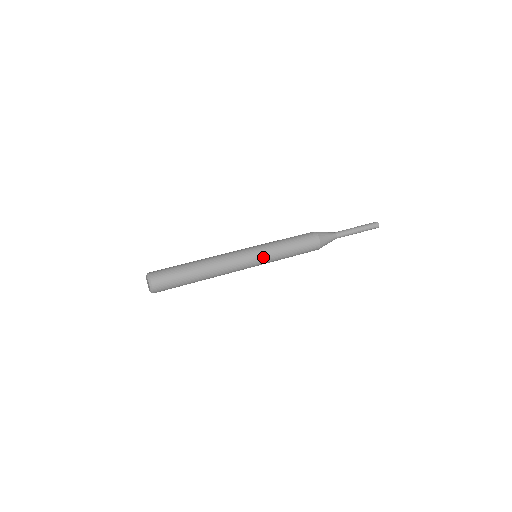
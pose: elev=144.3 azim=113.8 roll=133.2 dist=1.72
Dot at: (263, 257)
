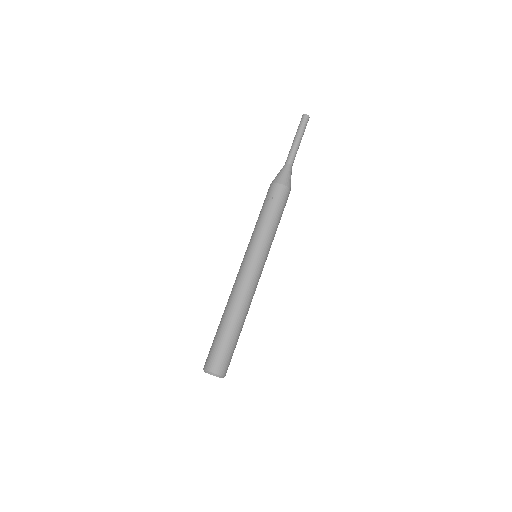
Dot at: (267, 255)
